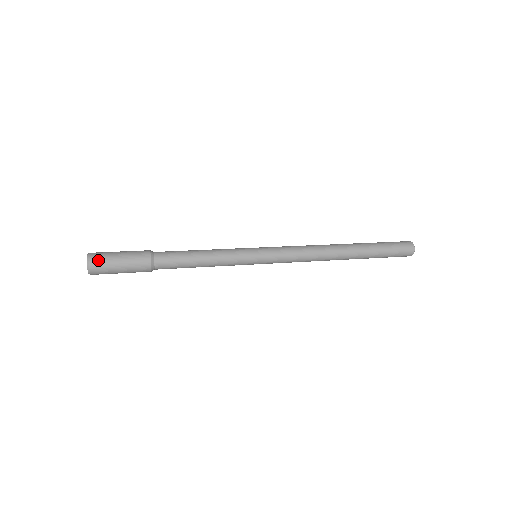
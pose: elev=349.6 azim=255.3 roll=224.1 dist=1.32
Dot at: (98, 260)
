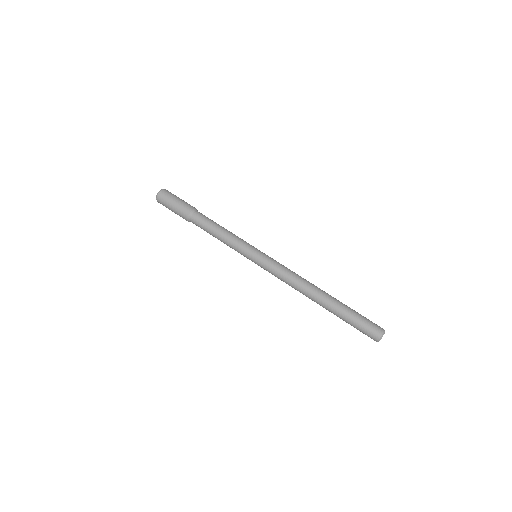
Dot at: (162, 197)
